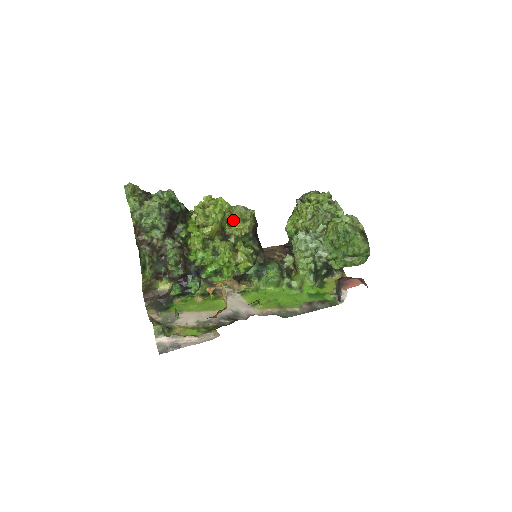
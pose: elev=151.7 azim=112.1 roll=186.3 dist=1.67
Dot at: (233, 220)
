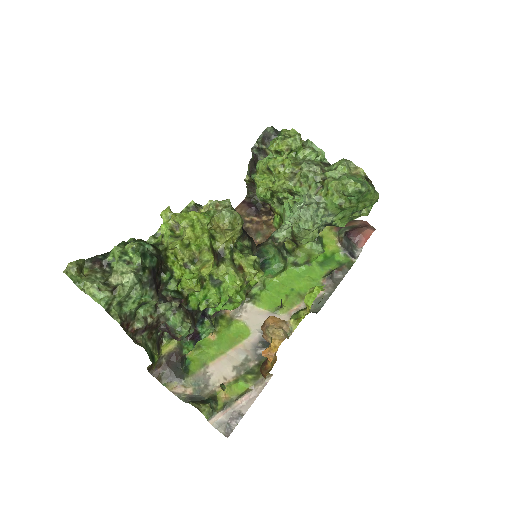
Dot at: (220, 233)
